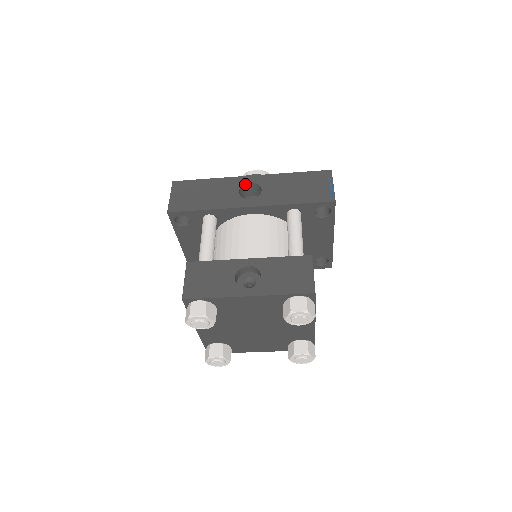
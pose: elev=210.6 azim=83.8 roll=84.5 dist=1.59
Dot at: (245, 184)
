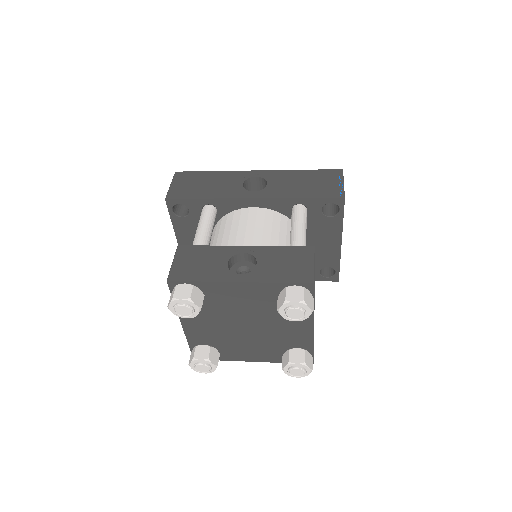
Dot at: (250, 178)
